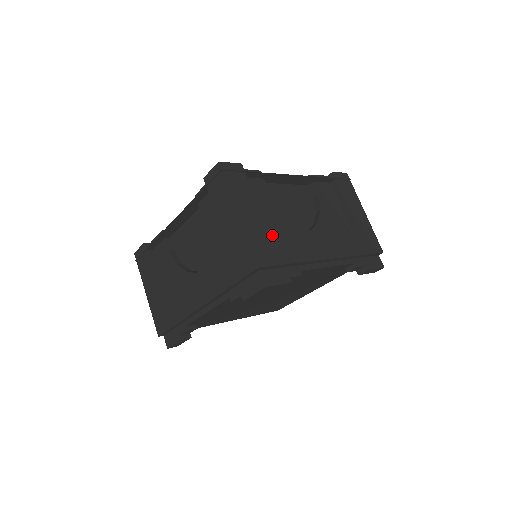
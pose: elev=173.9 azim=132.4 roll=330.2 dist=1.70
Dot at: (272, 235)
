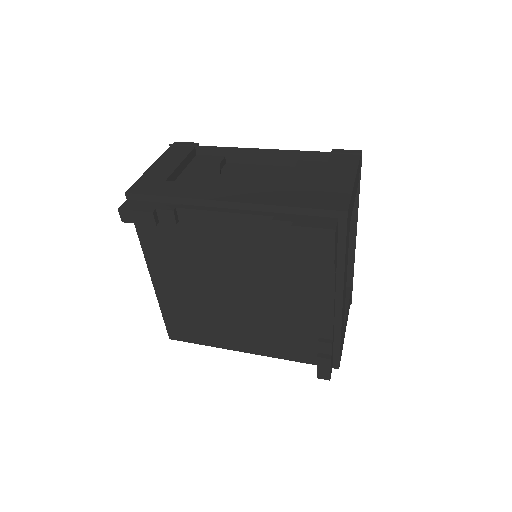
Dot at: occluded
